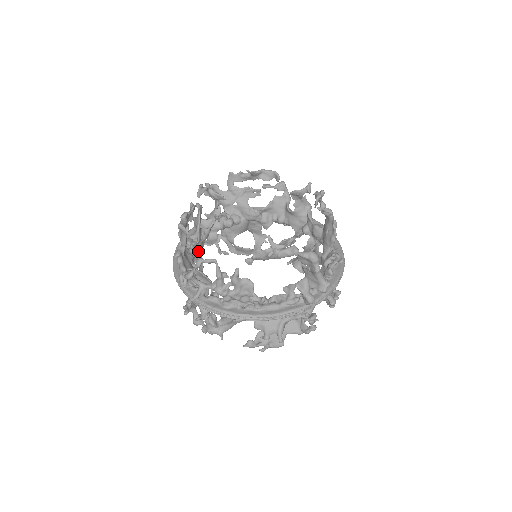
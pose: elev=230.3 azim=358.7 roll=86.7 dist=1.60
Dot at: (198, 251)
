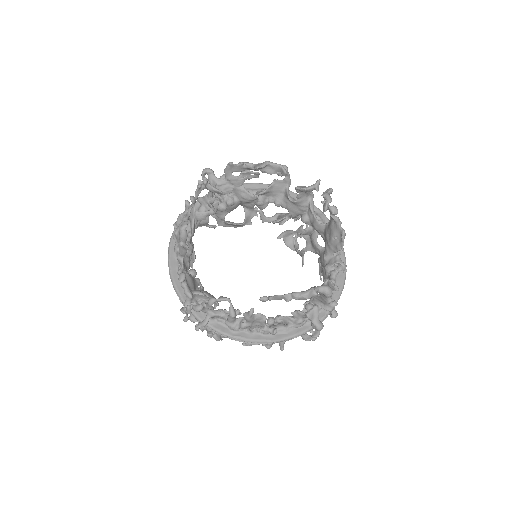
Dot at: occluded
